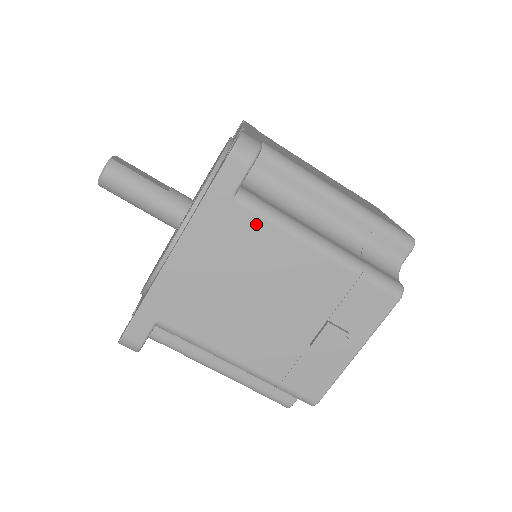
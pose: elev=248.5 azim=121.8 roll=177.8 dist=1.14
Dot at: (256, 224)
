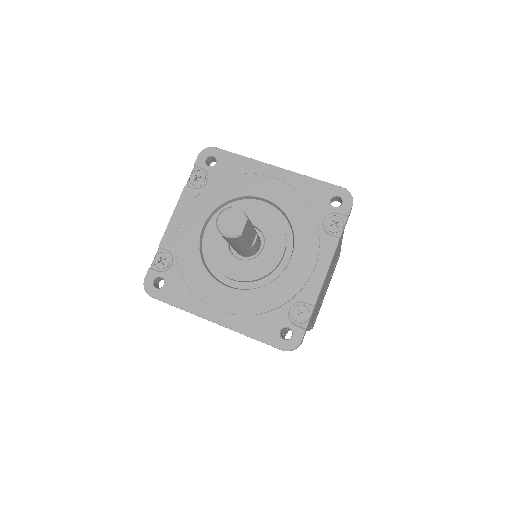
Dot at: occluded
